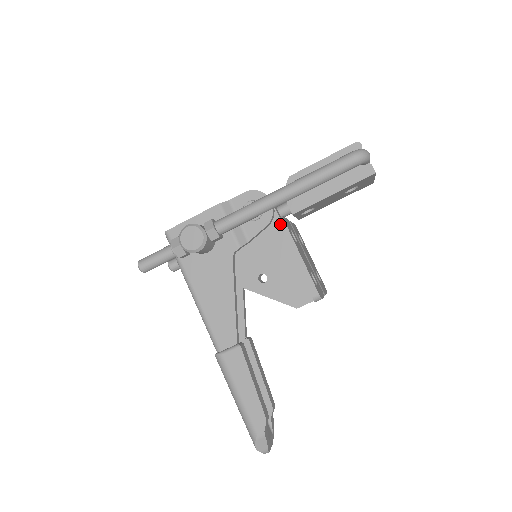
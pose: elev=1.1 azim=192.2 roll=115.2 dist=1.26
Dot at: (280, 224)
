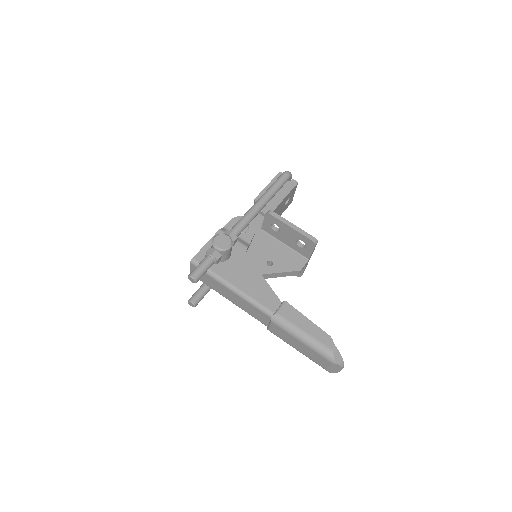
Dot at: (271, 213)
